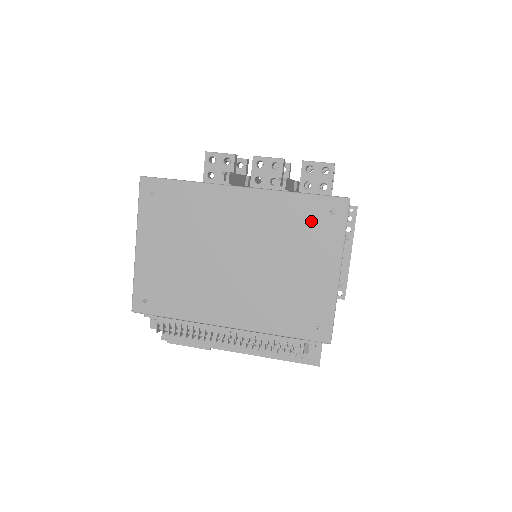
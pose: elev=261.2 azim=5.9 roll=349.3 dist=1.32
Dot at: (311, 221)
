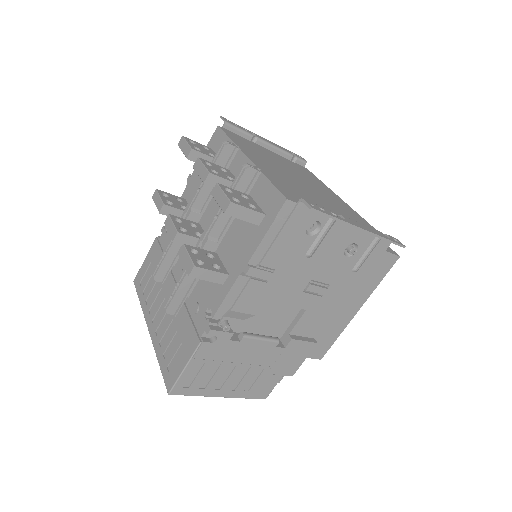
Dot at: occluded
